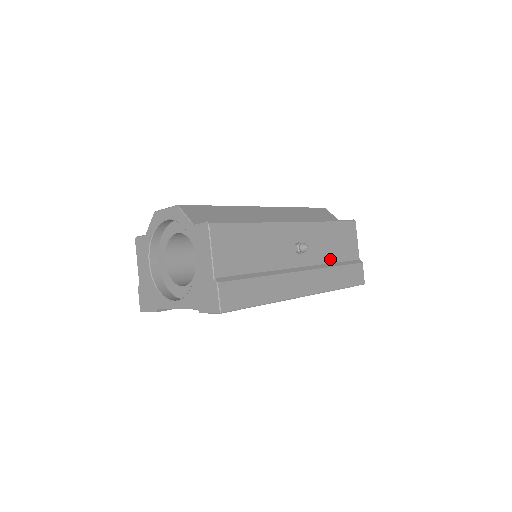
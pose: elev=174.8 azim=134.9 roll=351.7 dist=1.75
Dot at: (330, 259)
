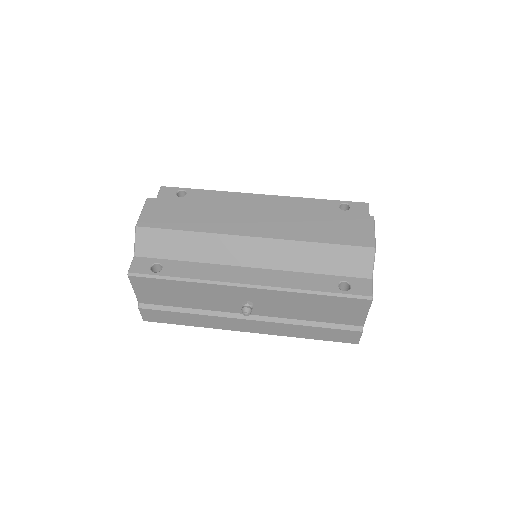
Dot at: (303, 317)
